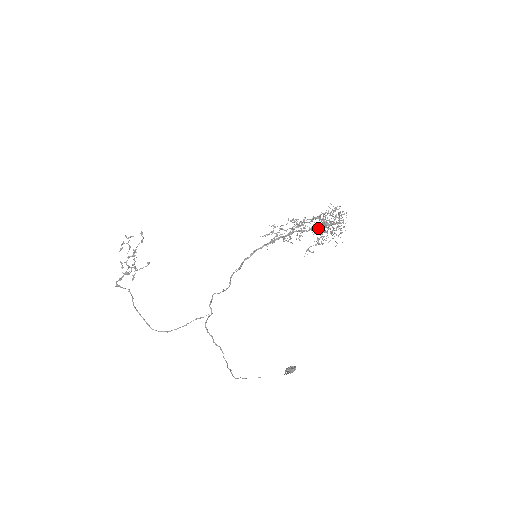
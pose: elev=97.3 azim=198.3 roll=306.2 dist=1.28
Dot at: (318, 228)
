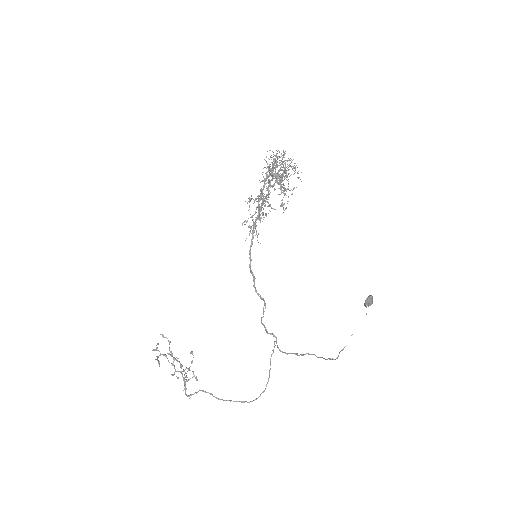
Dot at: (270, 181)
